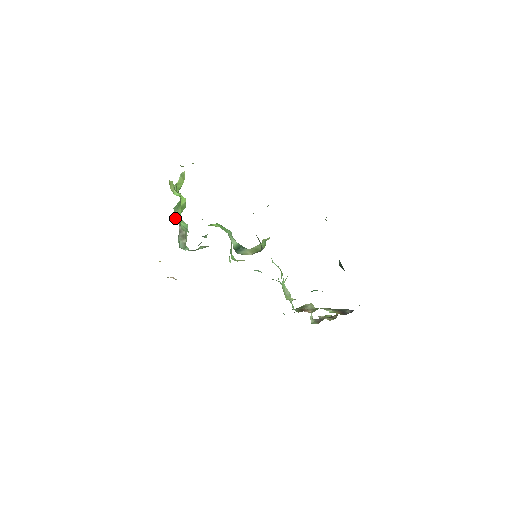
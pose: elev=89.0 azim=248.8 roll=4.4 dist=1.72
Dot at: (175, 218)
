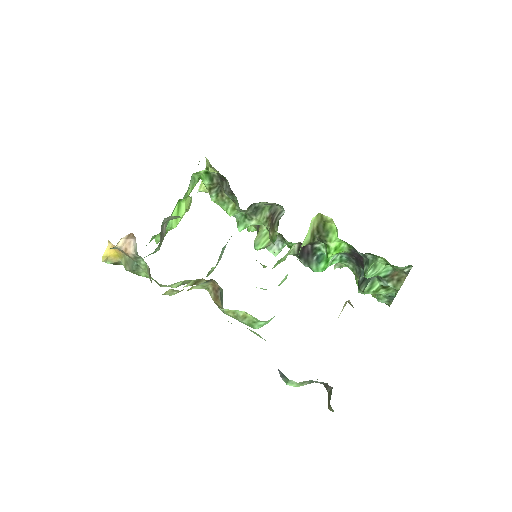
Dot at: (151, 238)
